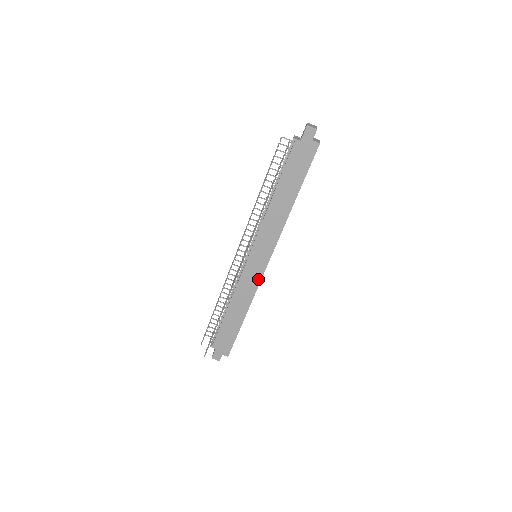
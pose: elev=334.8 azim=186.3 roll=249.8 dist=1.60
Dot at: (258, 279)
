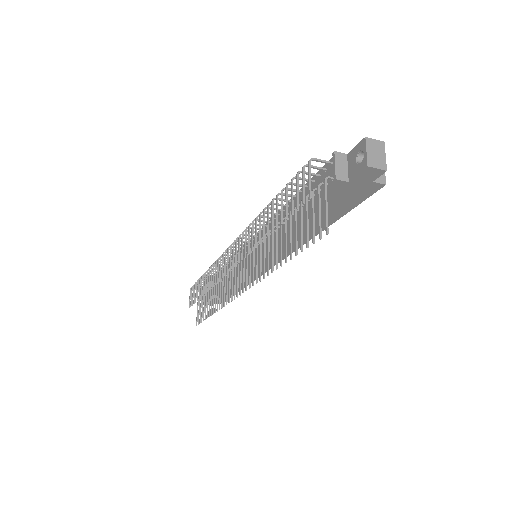
Dot at: occluded
